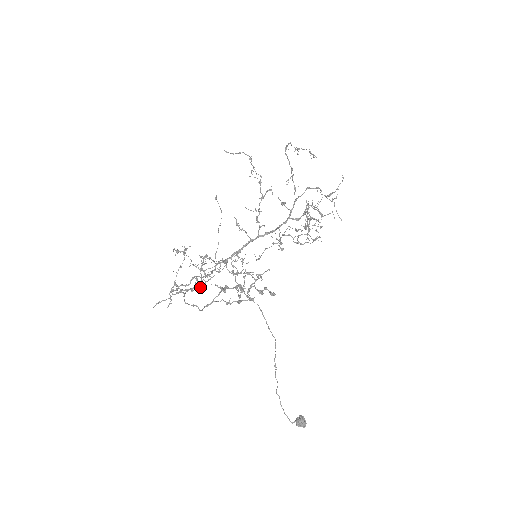
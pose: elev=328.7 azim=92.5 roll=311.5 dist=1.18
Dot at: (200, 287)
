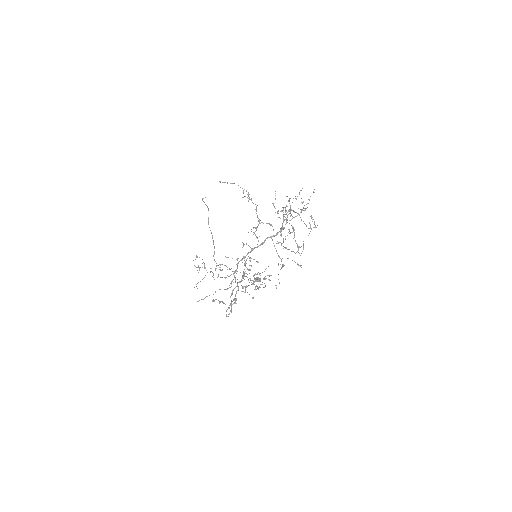
Dot at: (227, 289)
